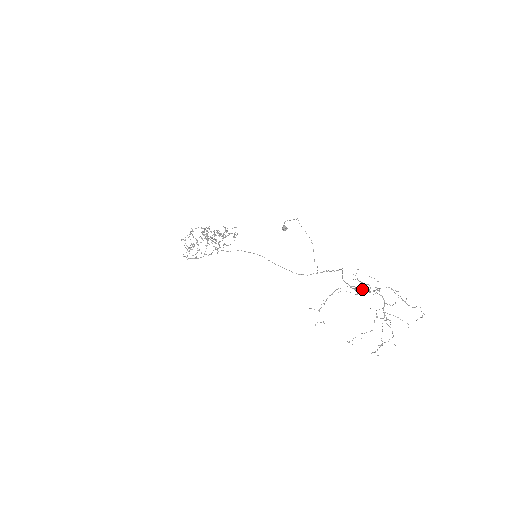
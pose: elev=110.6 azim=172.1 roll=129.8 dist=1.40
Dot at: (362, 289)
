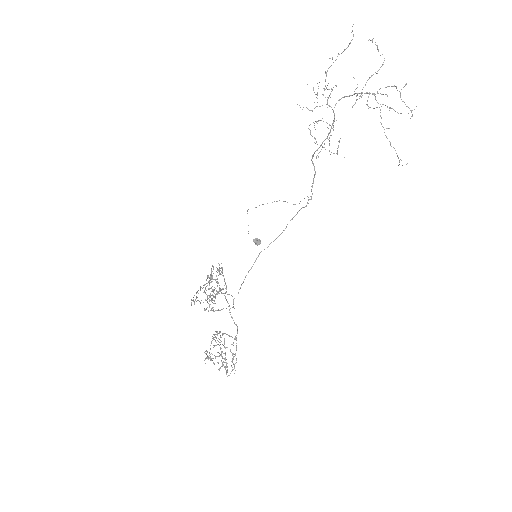
Dot at: occluded
